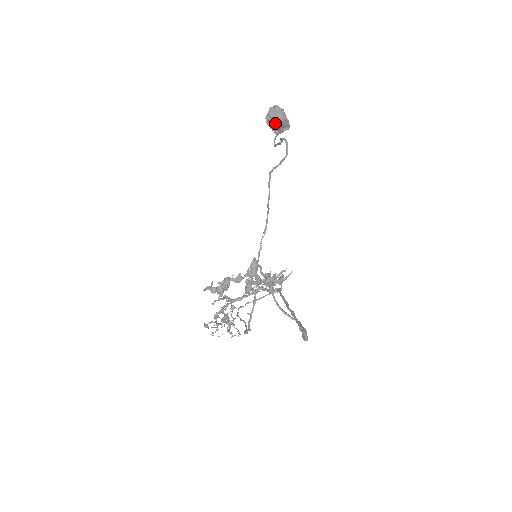
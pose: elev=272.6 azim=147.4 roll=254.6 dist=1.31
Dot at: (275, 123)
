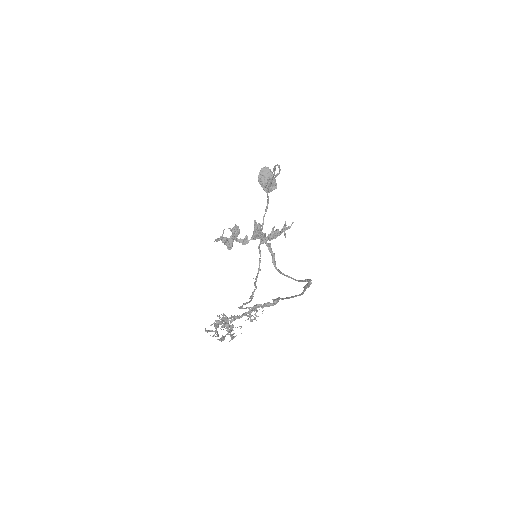
Dot at: (266, 180)
